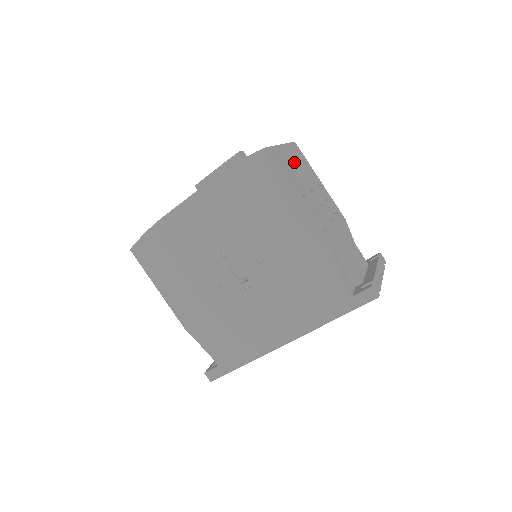
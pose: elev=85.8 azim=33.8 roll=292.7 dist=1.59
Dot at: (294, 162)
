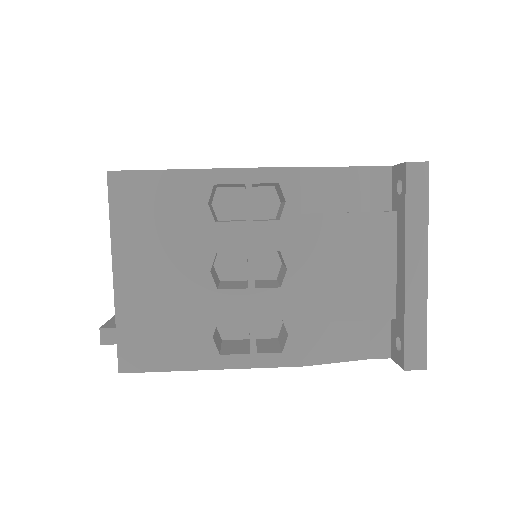
Dot at: occluded
